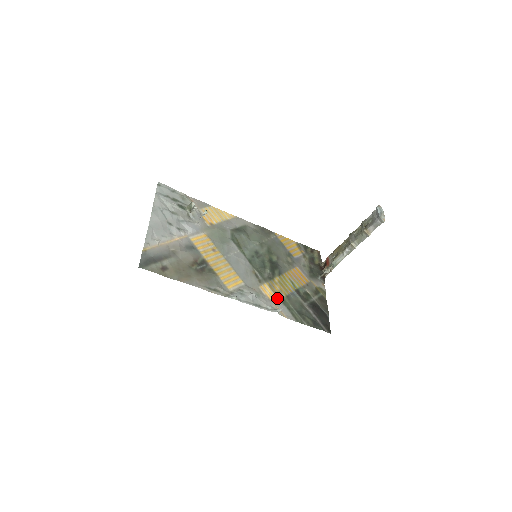
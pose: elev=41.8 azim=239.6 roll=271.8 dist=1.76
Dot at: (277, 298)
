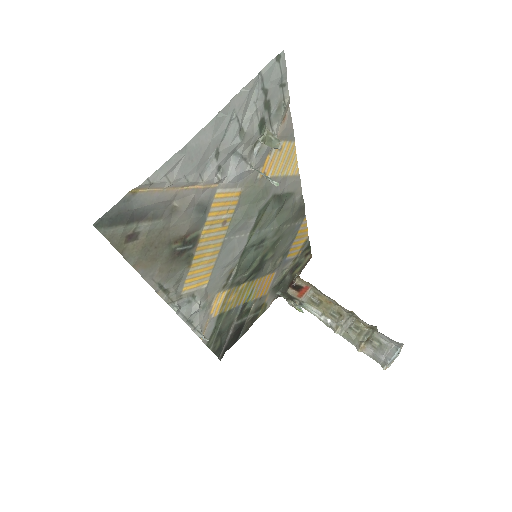
Dot at: (218, 312)
